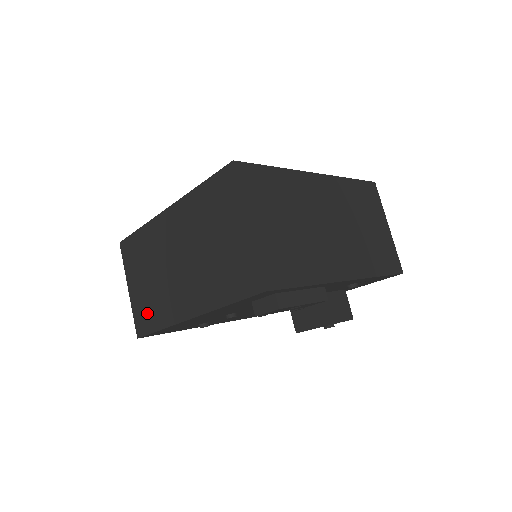
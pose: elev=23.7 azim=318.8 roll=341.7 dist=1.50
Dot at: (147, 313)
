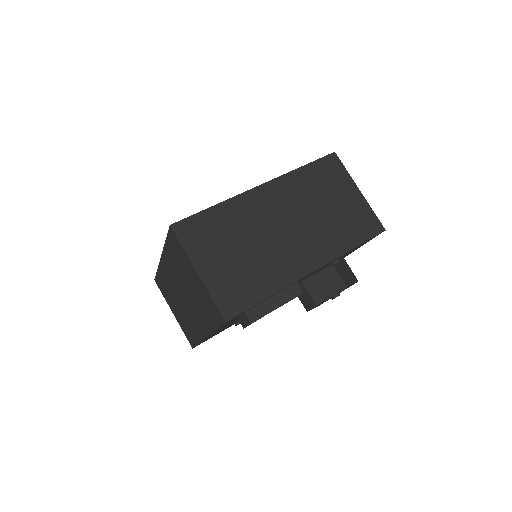
Dot at: (188, 331)
